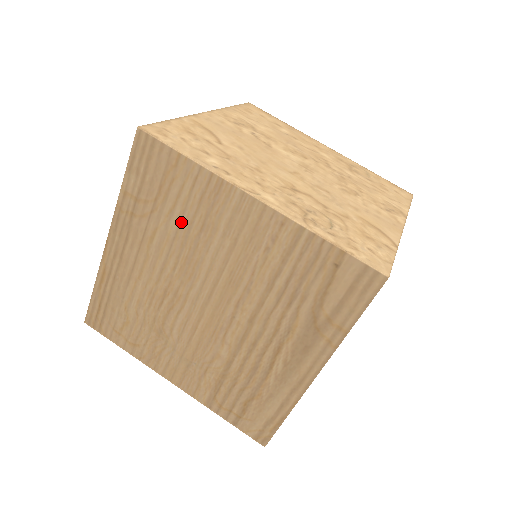
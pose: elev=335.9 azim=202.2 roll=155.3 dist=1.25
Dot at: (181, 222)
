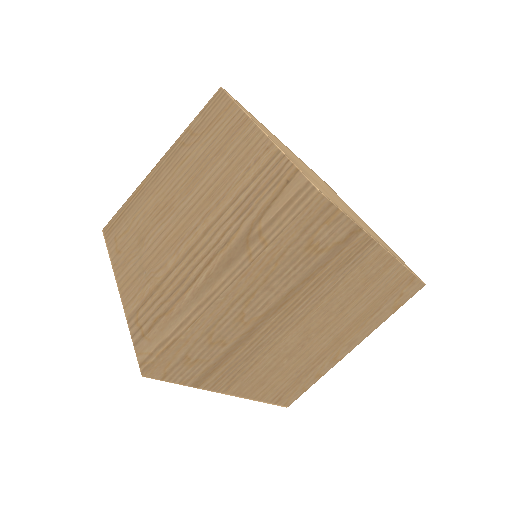
Dot at: (207, 149)
